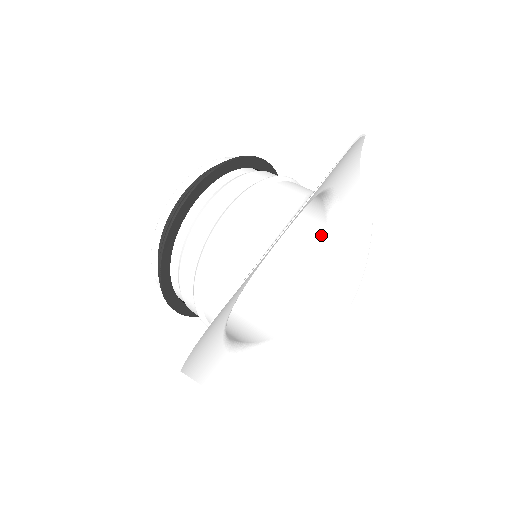
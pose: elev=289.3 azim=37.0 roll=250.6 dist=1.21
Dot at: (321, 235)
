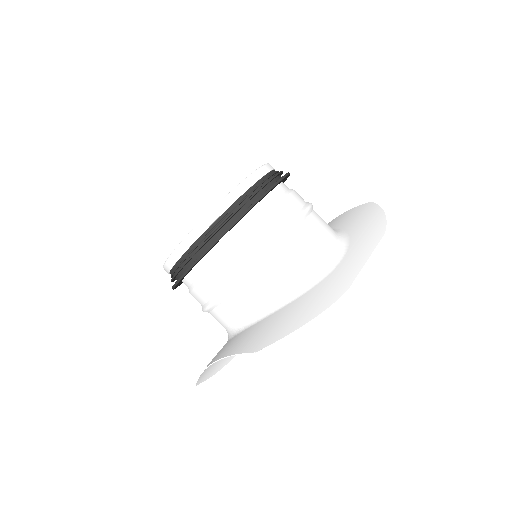
Dot at: occluded
